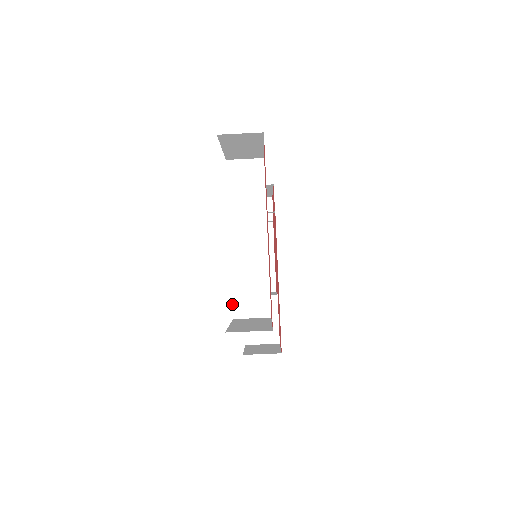
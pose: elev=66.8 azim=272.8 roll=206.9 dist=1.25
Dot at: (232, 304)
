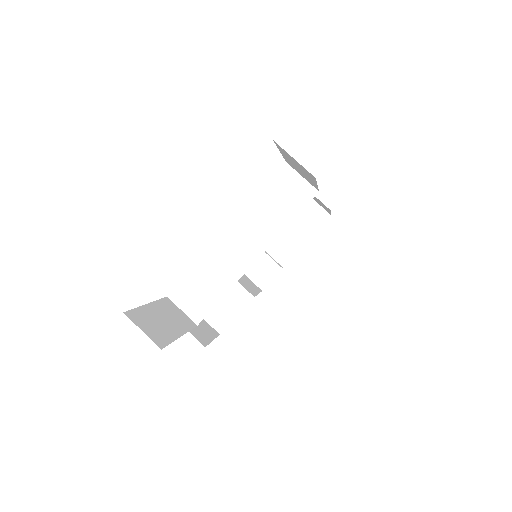
Dot at: (178, 284)
